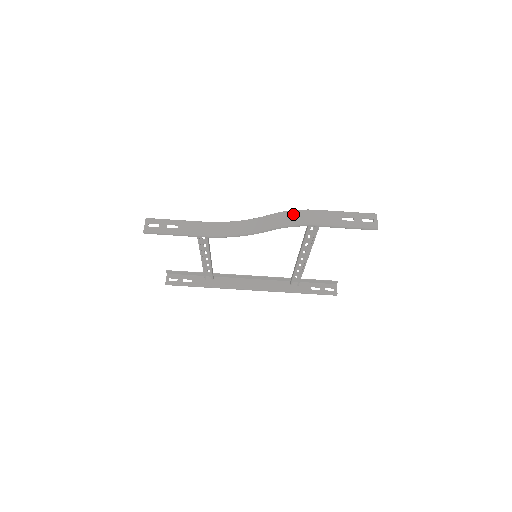
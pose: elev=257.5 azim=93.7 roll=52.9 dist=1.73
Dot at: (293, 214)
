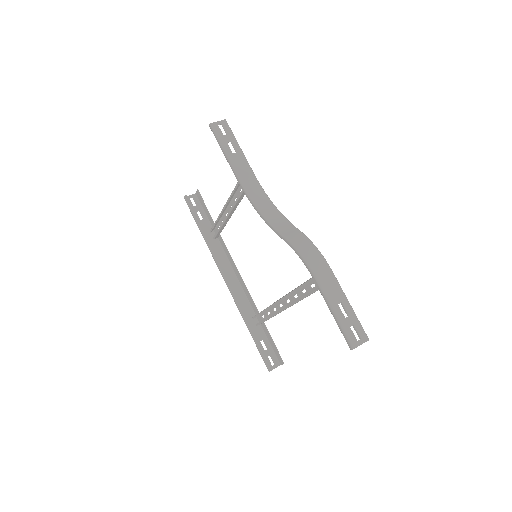
Dot at: (313, 250)
